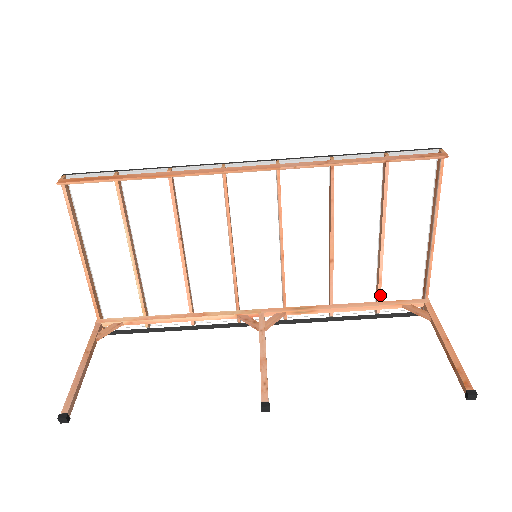
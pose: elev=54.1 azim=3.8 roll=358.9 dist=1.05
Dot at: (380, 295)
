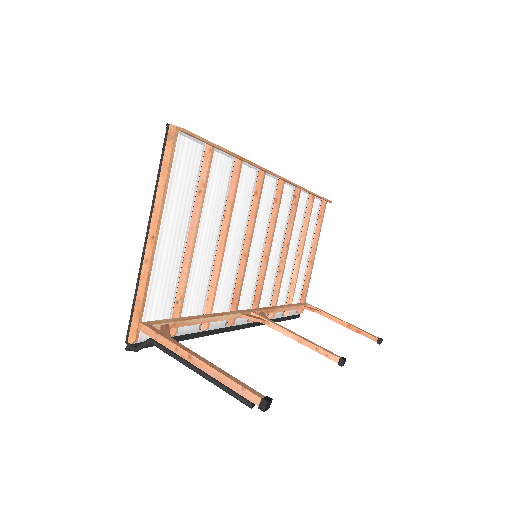
Dot at: occluded
